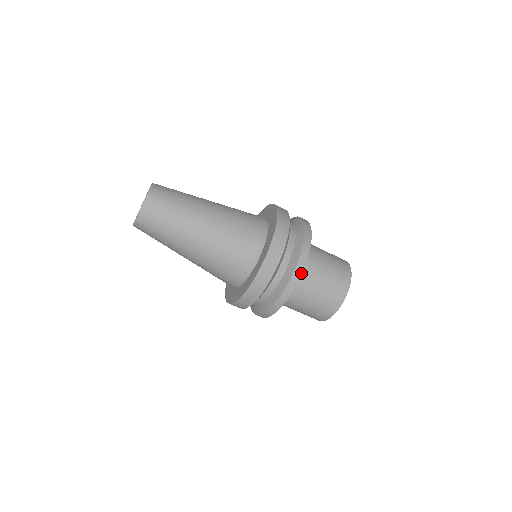
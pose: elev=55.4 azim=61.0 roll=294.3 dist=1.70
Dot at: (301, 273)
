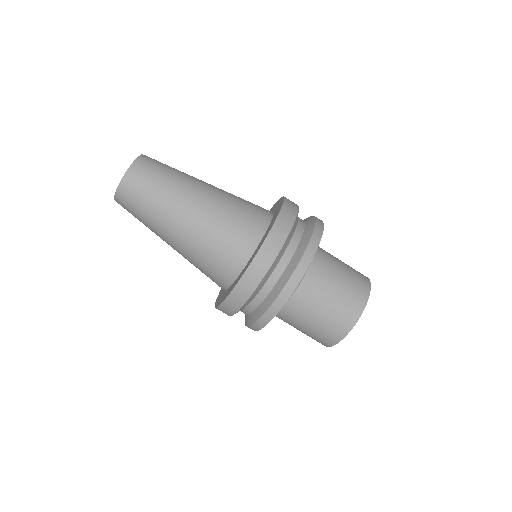
Dot at: (321, 237)
